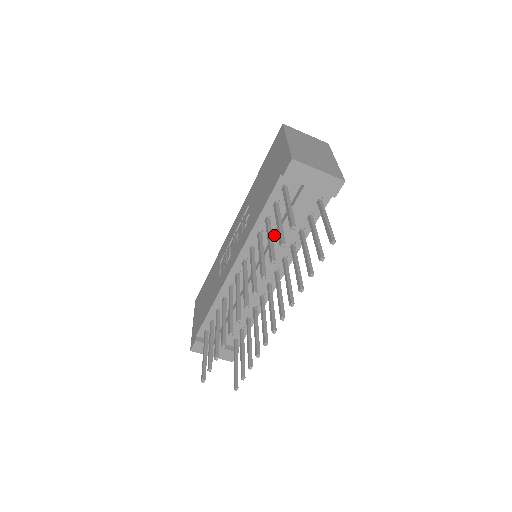
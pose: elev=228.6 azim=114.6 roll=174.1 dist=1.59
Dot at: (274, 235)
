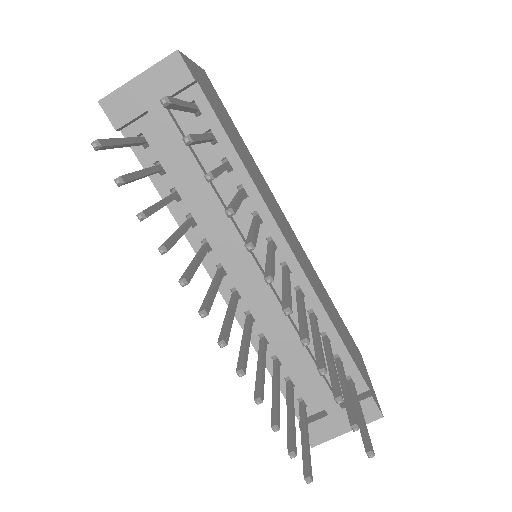
Dot at: (203, 204)
